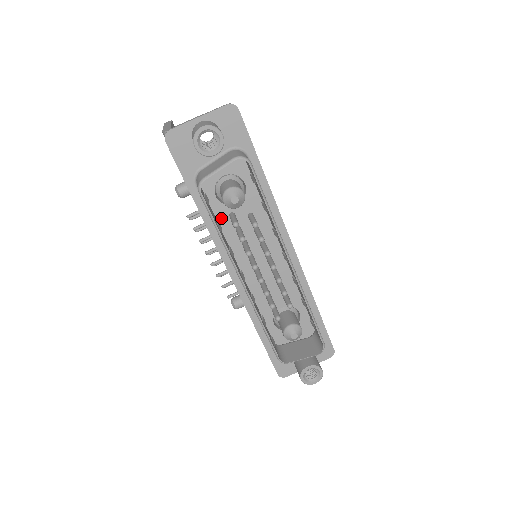
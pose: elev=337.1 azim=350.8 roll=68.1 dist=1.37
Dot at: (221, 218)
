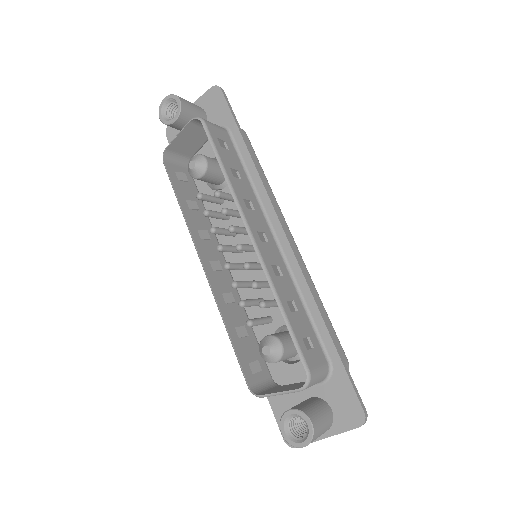
Dot at: (211, 206)
